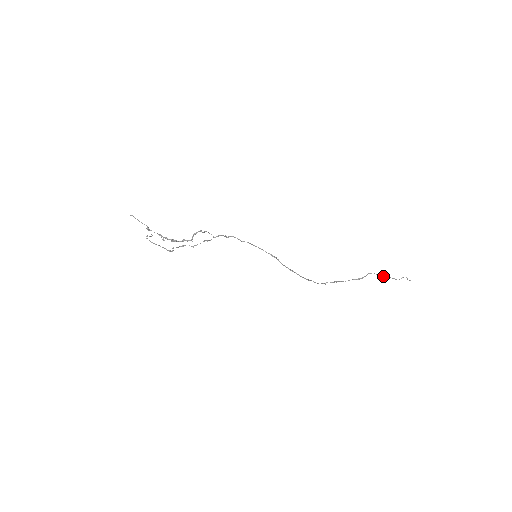
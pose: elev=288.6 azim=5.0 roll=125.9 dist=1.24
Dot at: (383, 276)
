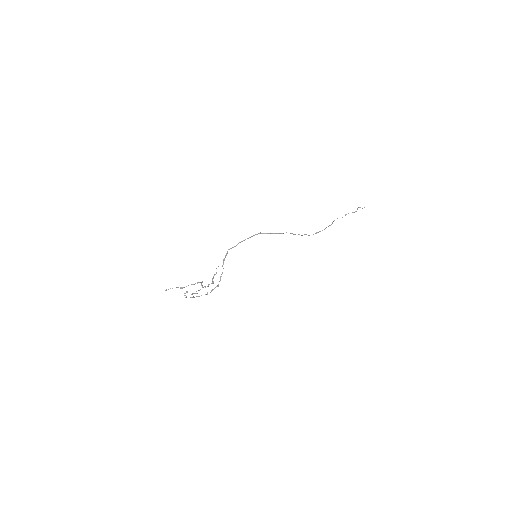
Dot at: occluded
